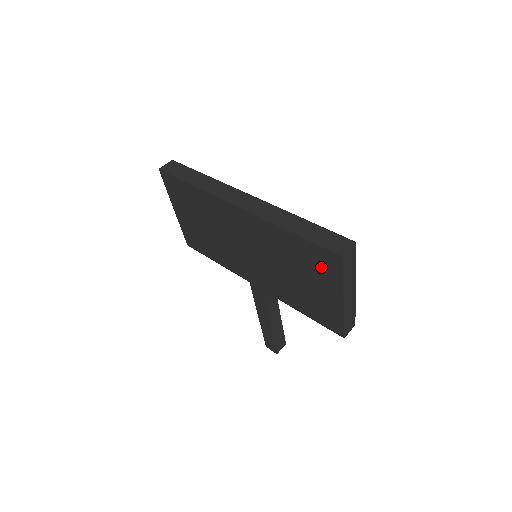
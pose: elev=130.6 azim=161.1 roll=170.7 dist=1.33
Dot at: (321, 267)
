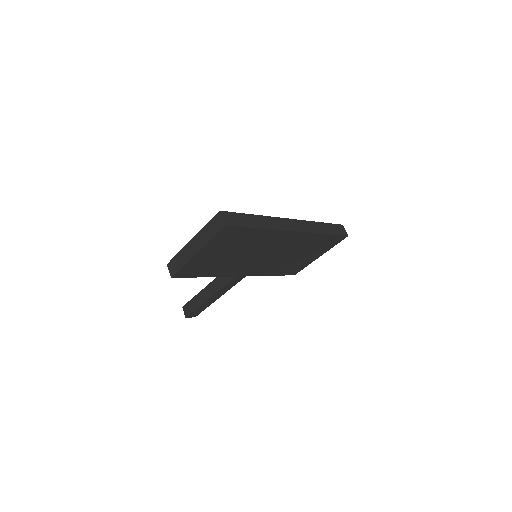
Dot at: (326, 245)
